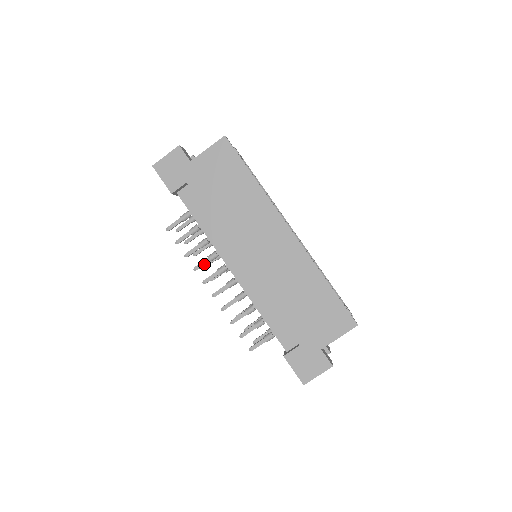
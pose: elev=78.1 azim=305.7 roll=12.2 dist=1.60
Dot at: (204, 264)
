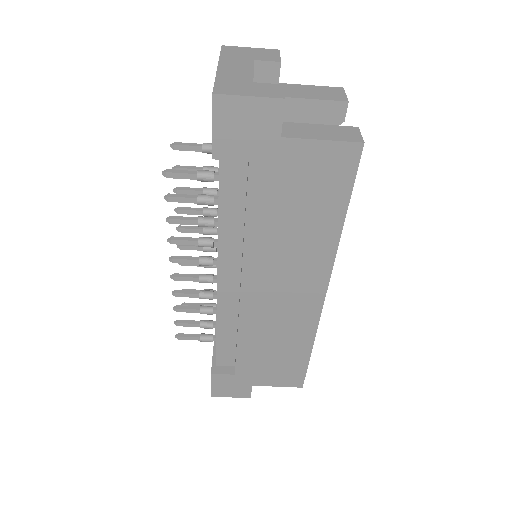
Dot at: (187, 244)
